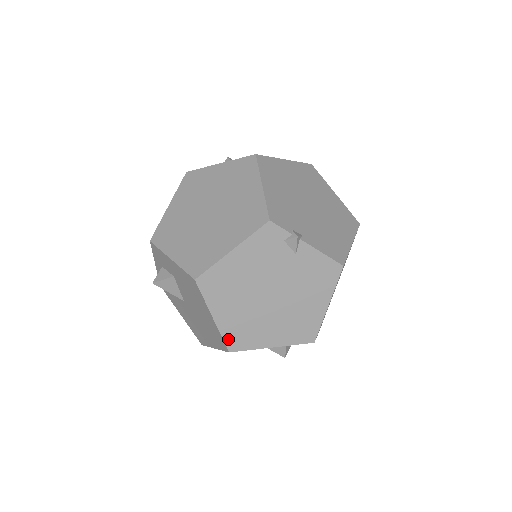
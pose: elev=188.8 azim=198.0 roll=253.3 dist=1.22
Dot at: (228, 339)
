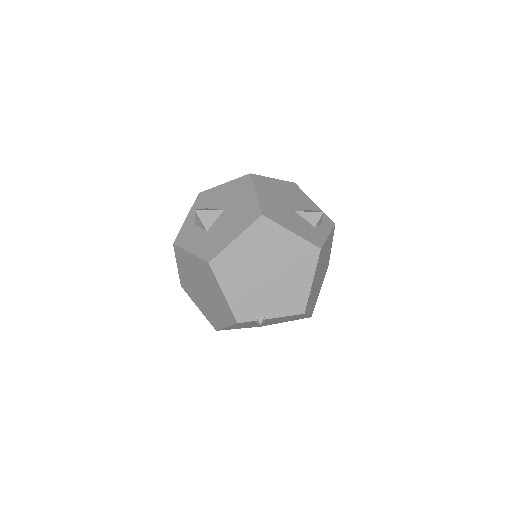
Dot at: occluded
